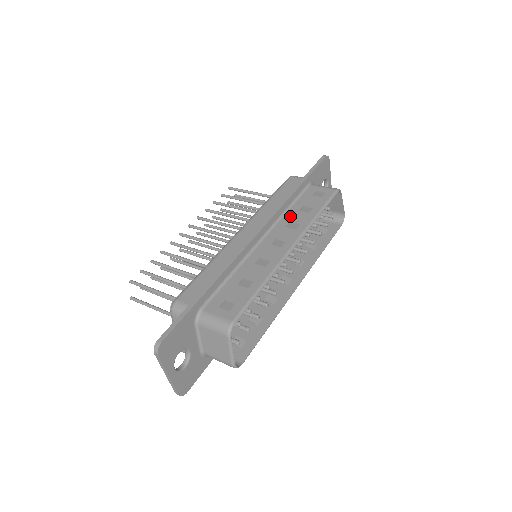
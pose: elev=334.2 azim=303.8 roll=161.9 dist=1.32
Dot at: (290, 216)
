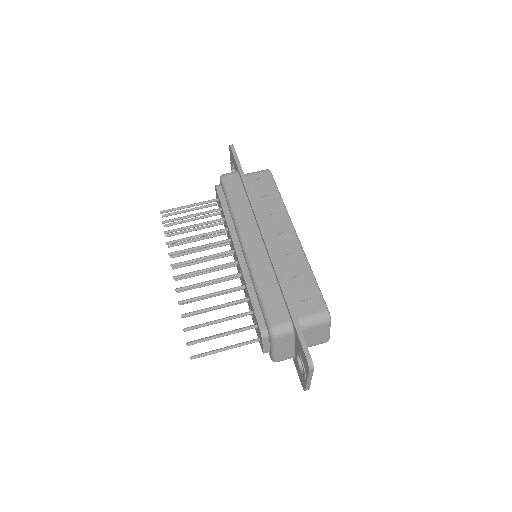
Dot at: (263, 210)
